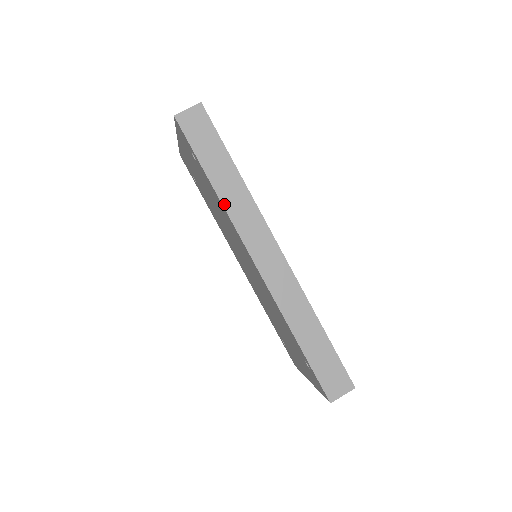
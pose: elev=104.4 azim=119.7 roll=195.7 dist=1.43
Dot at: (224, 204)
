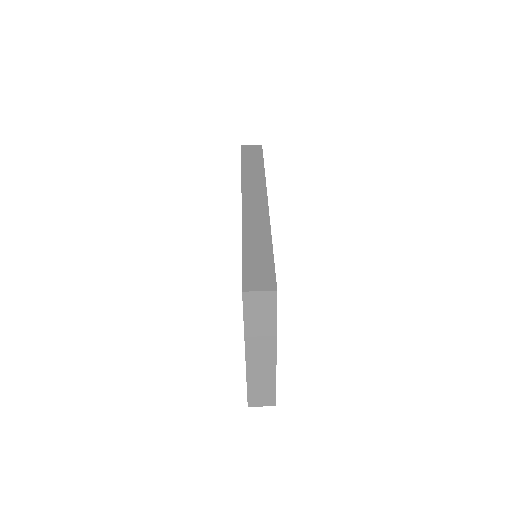
Dot at: (243, 175)
